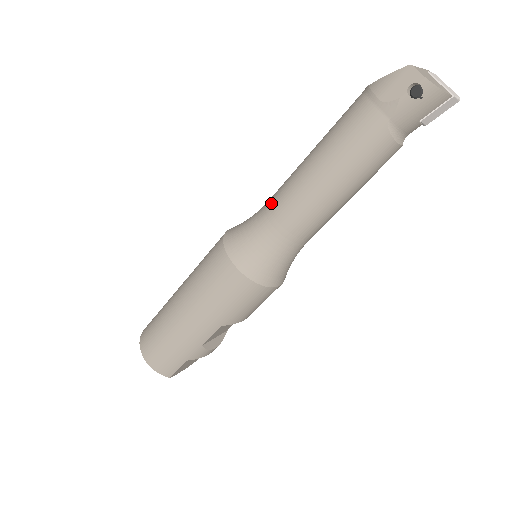
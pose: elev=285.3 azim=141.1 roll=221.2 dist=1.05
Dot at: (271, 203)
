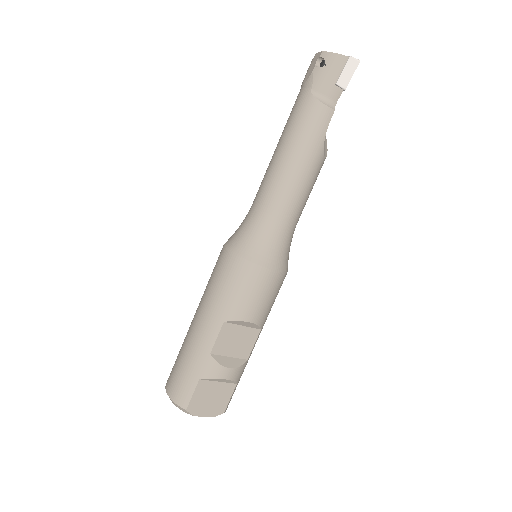
Dot at: occluded
